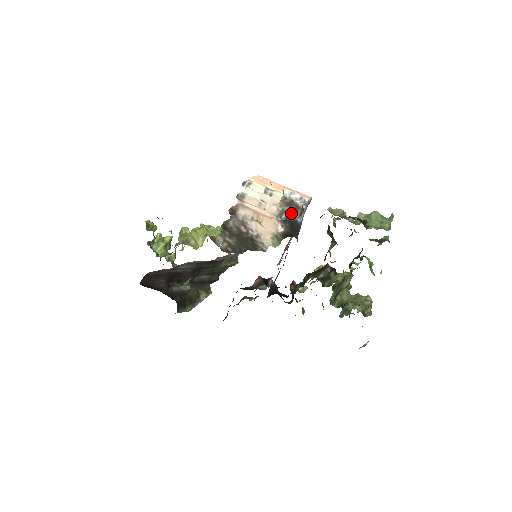
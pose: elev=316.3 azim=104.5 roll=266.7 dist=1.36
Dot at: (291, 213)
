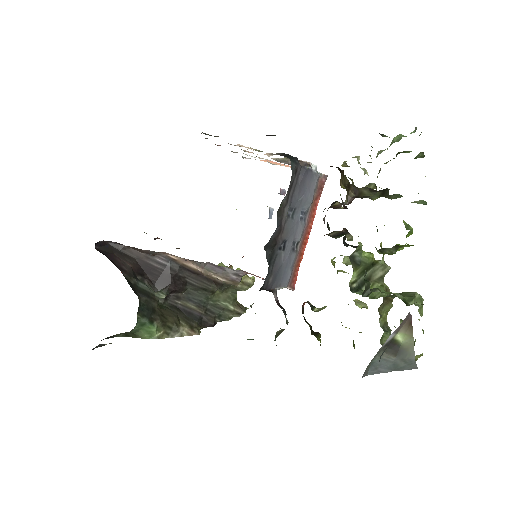
Dot at: occluded
